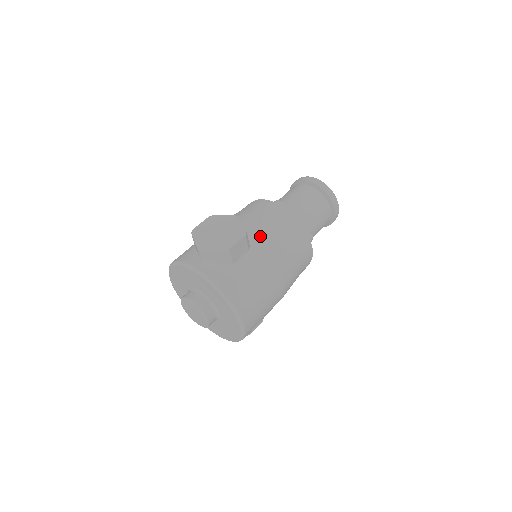
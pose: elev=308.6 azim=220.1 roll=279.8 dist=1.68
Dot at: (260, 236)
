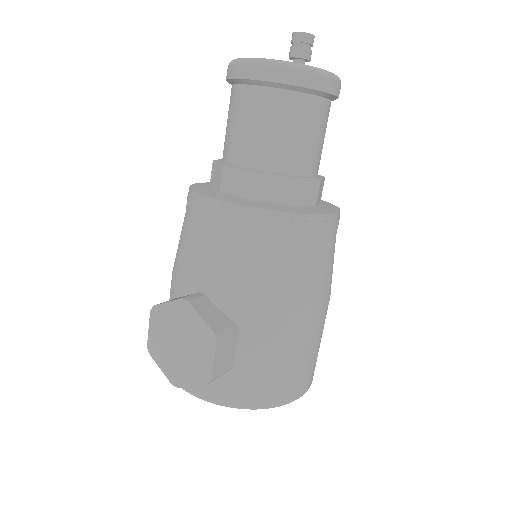
Dot at: (239, 295)
